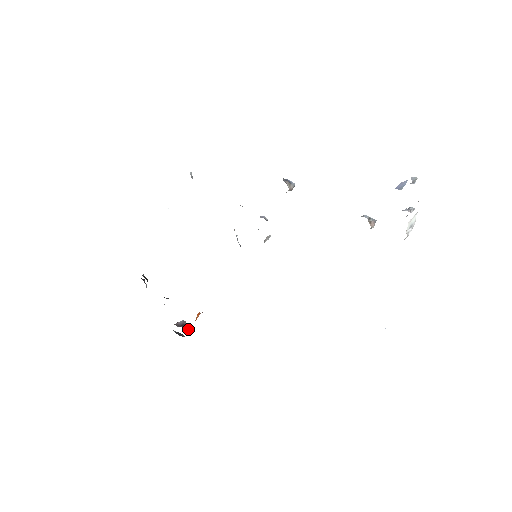
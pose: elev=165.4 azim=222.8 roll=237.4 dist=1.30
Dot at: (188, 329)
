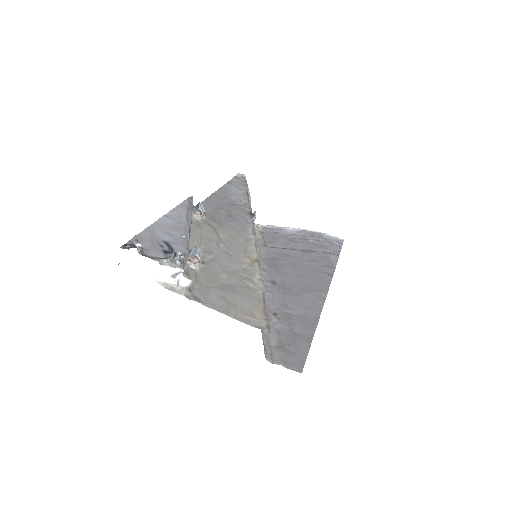
Dot at: occluded
